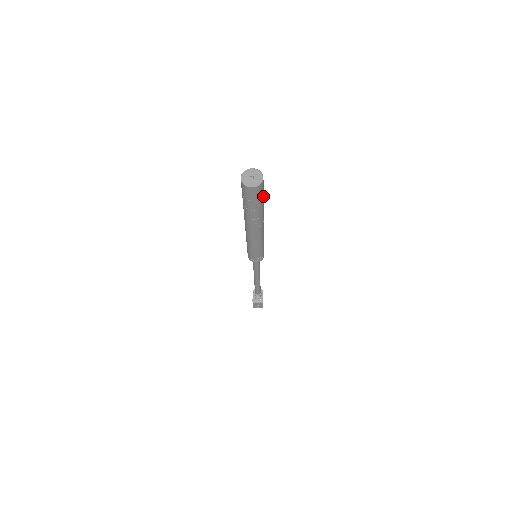
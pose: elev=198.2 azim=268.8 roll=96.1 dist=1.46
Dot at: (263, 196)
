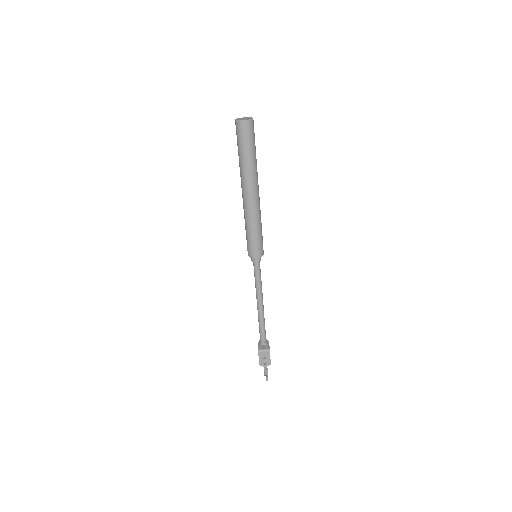
Dot at: occluded
